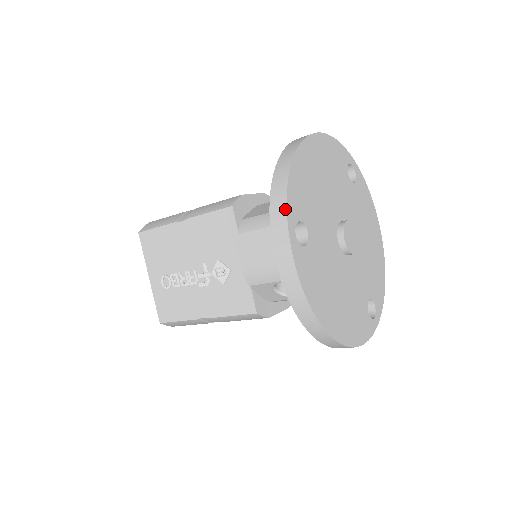
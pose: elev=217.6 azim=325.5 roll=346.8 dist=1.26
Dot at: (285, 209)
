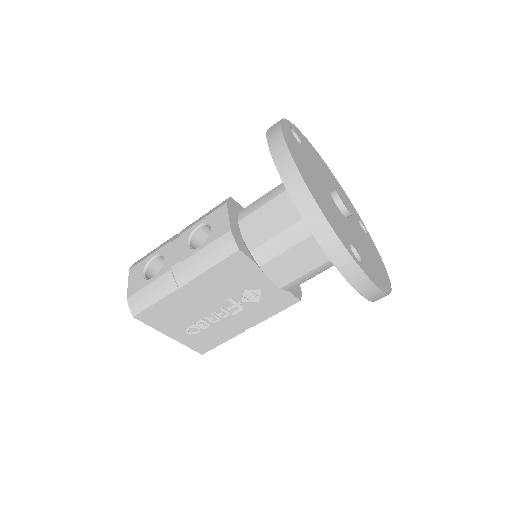
Dot at: (348, 254)
